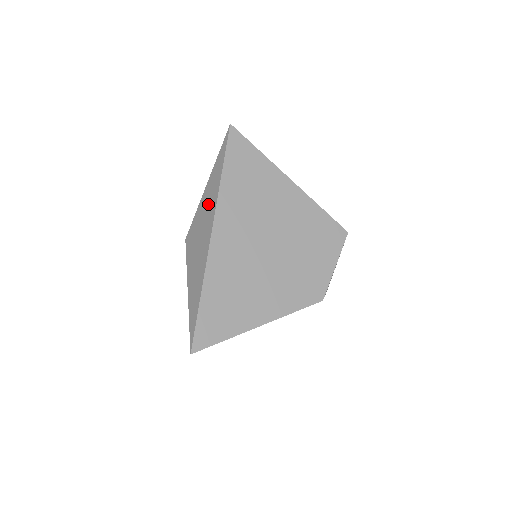
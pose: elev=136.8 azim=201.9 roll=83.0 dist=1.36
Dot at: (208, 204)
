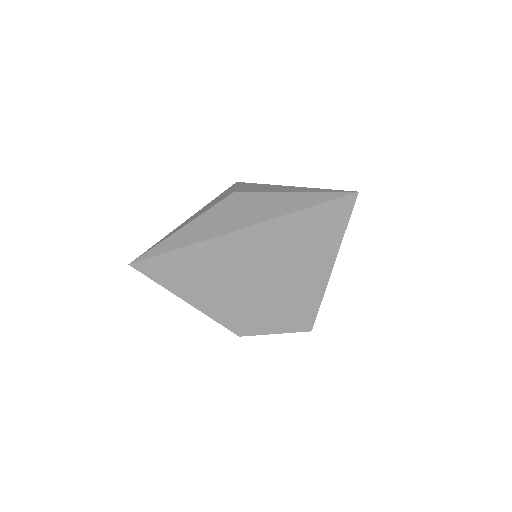
Dot at: (269, 207)
